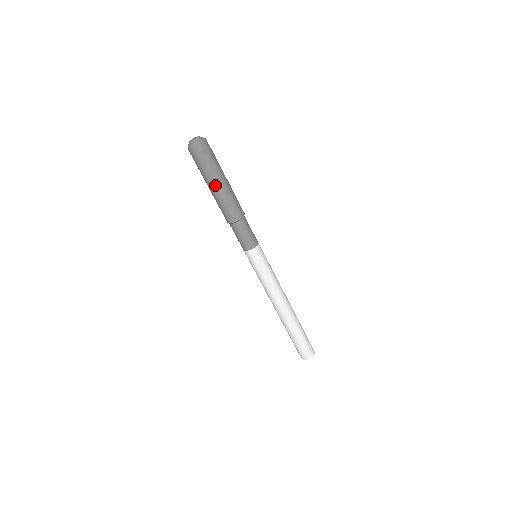
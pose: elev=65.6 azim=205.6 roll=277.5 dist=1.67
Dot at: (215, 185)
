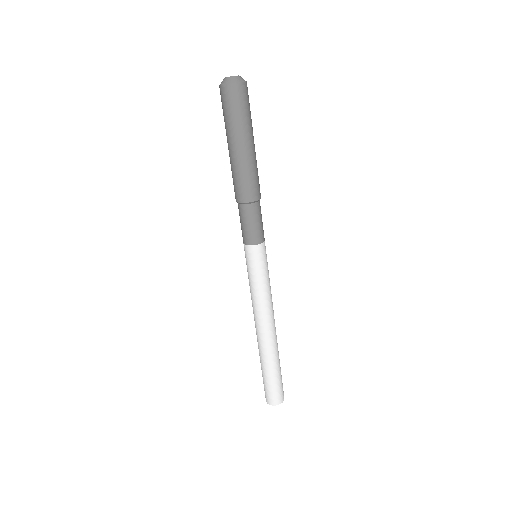
Dot at: (233, 146)
